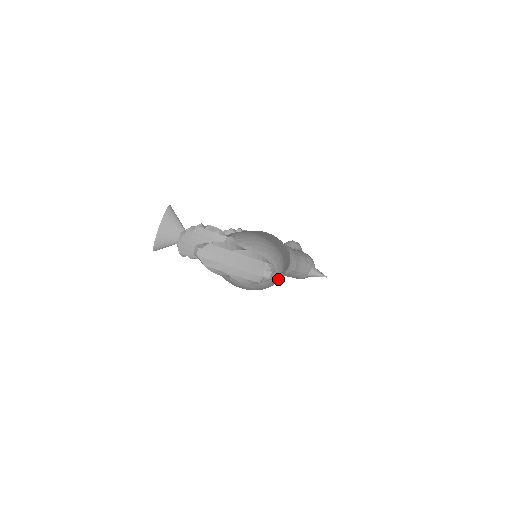
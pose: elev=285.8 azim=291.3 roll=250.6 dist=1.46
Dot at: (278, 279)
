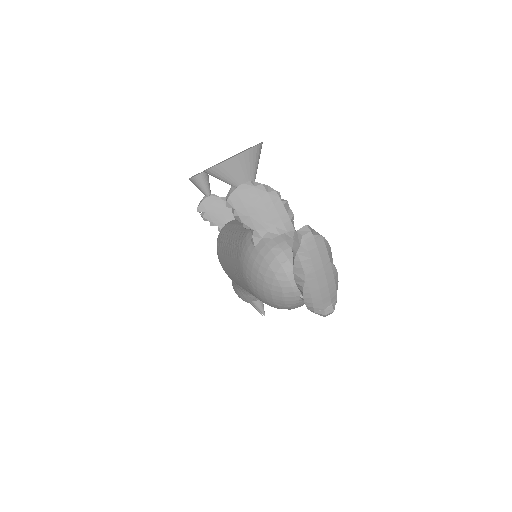
Dot at: occluded
